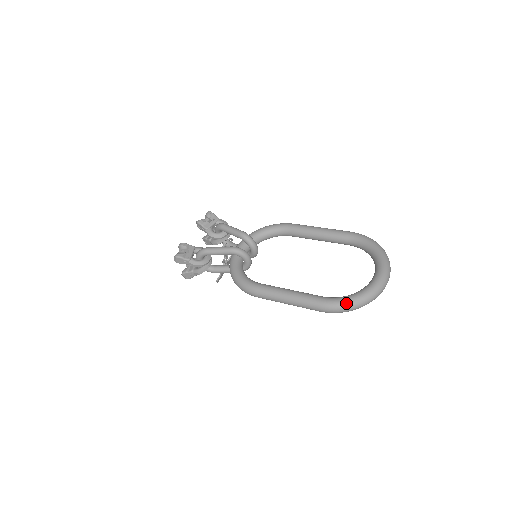
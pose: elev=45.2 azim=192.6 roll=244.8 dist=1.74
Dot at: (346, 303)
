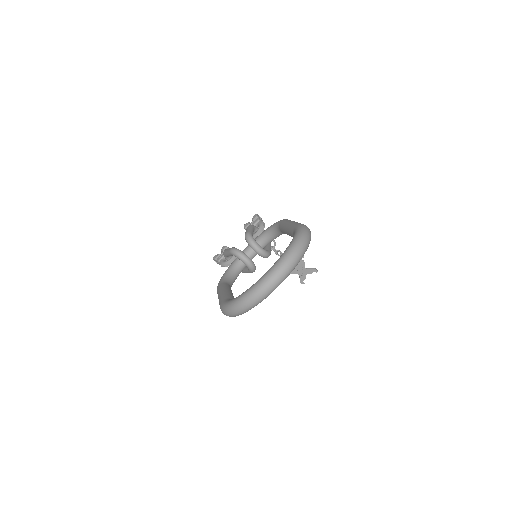
Dot at: (227, 306)
